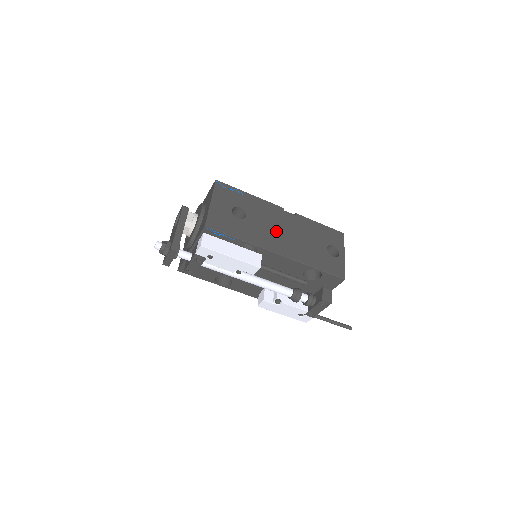
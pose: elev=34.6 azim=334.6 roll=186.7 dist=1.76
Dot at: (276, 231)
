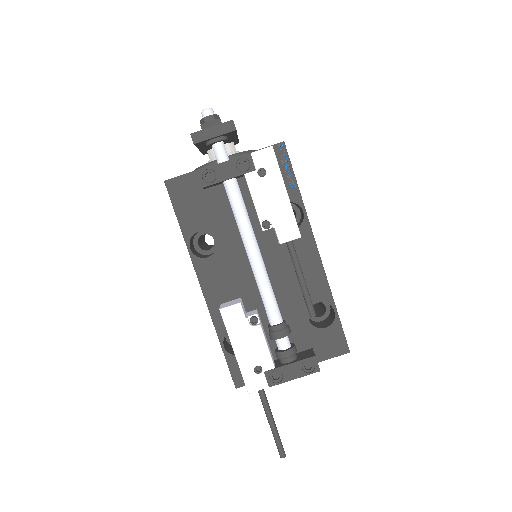
Dot at: occluded
